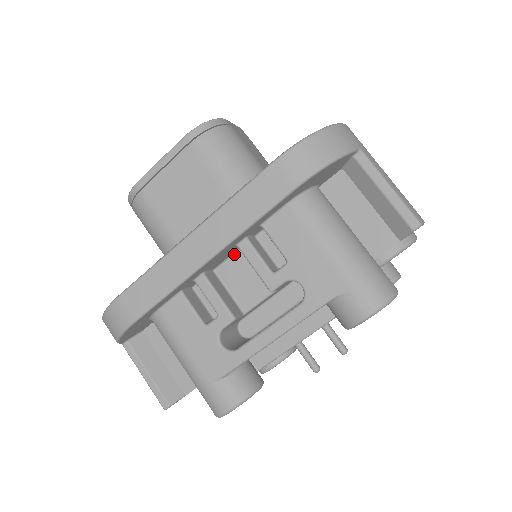
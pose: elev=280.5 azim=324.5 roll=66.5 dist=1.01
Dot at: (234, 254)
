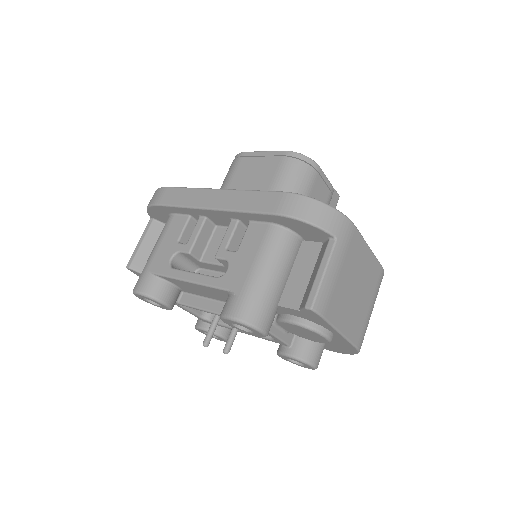
Dot at: occluded
